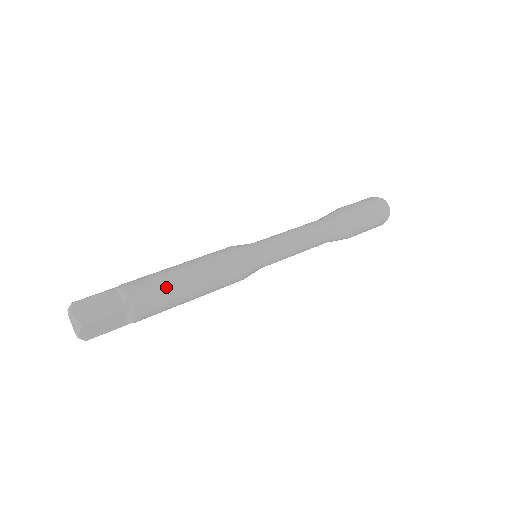
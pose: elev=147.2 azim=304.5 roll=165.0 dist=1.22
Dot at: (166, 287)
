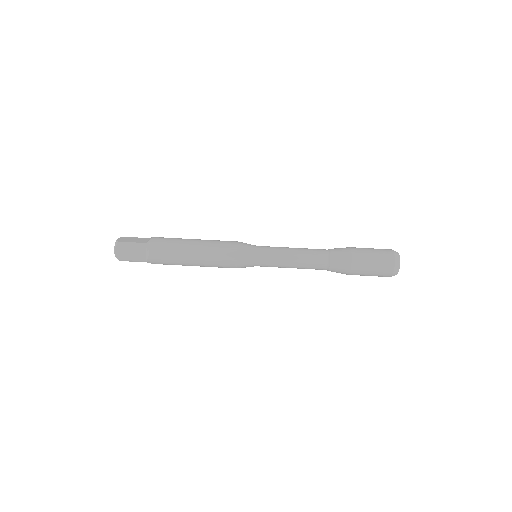
Dot at: (175, 262)
